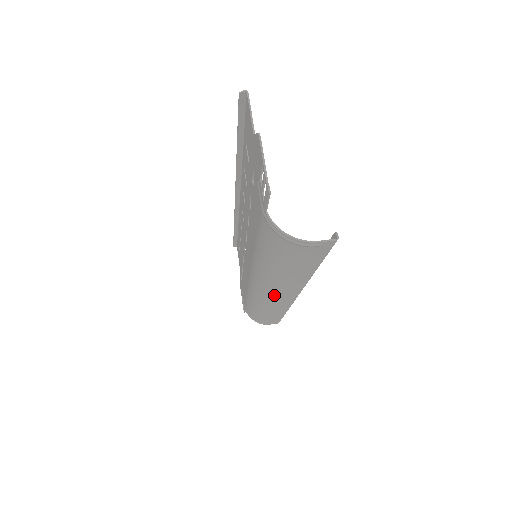
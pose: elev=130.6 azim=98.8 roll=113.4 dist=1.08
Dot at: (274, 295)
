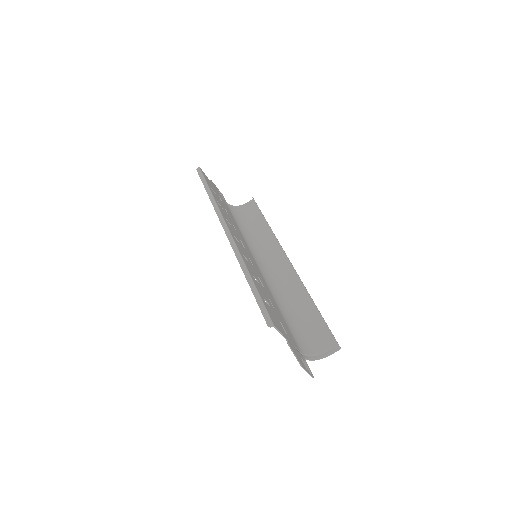
Dot at: (277, 273)
